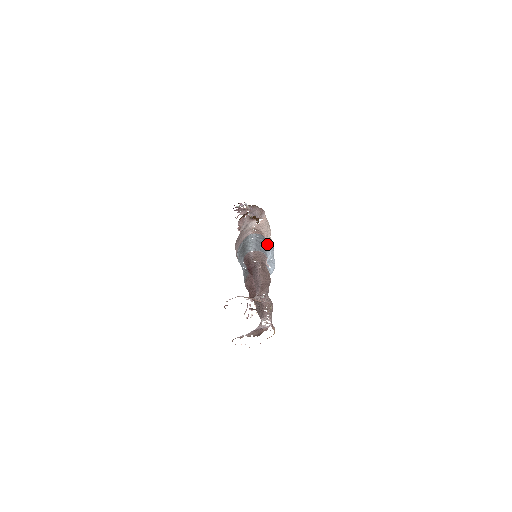
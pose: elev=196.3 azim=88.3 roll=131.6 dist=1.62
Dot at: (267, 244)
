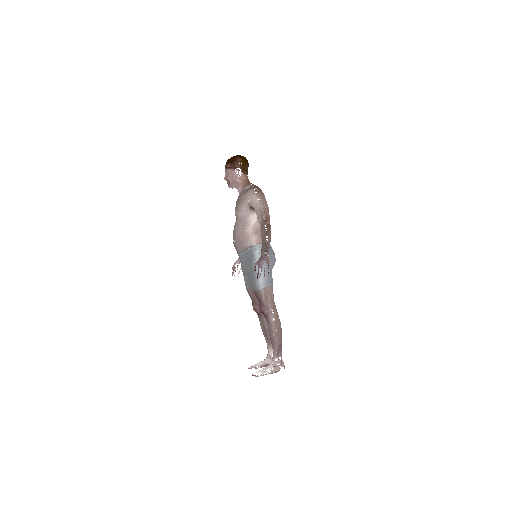
Dot at: (272, 263)
